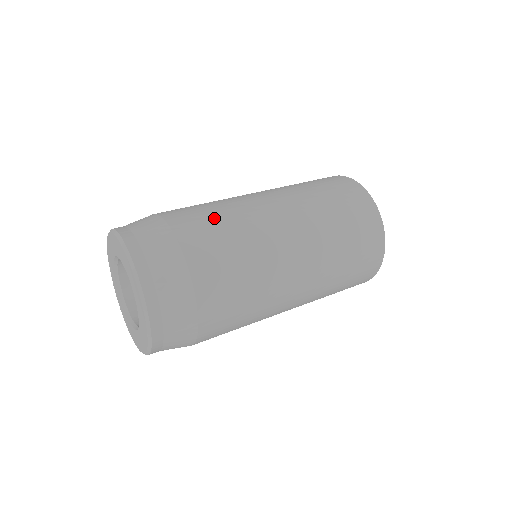
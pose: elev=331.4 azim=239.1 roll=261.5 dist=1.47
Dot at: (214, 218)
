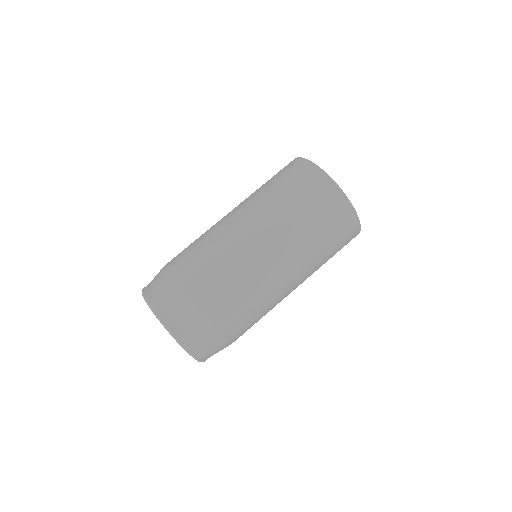
Dot at: (207, 262)
